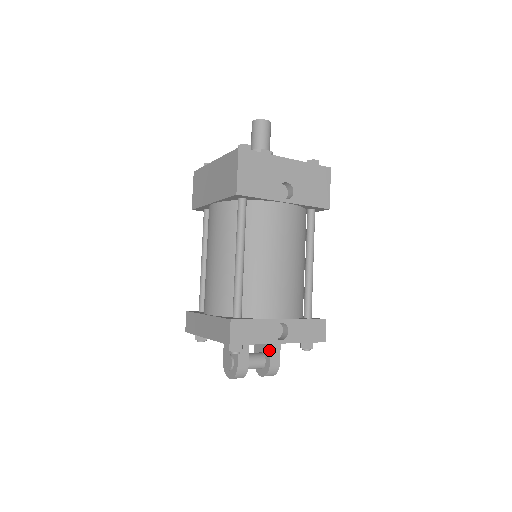
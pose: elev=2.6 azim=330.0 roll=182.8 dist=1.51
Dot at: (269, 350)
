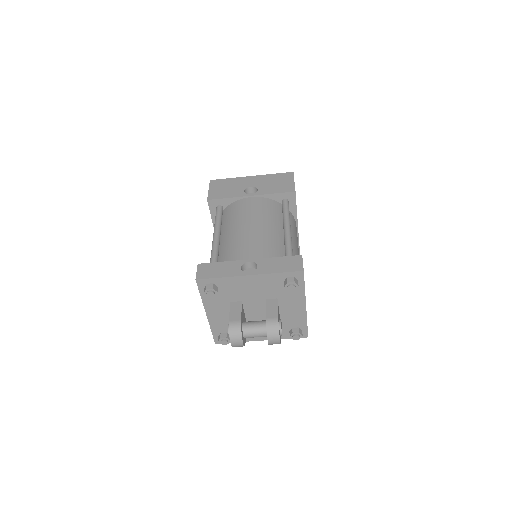
Dot at: occluded
